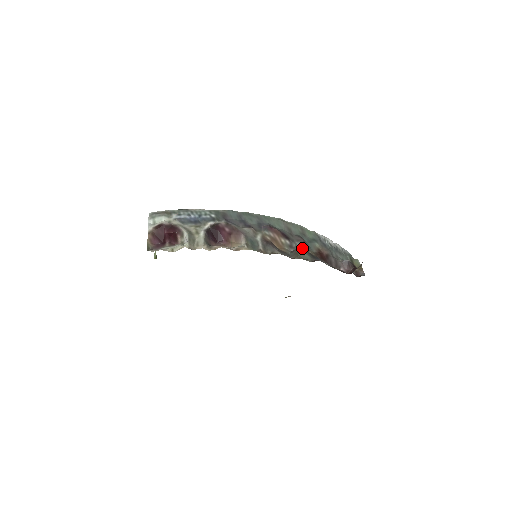
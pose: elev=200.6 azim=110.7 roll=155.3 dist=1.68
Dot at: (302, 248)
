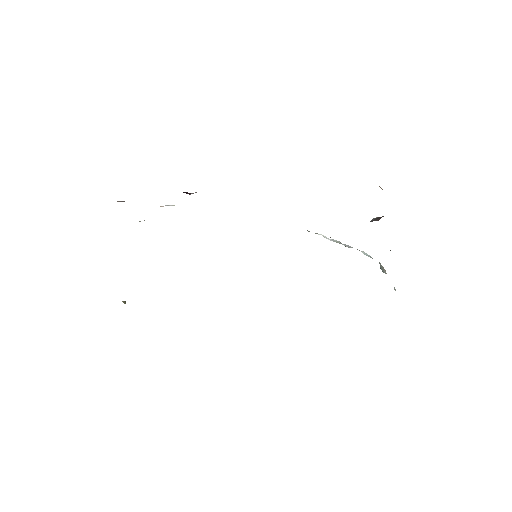
Dot at: occluded
